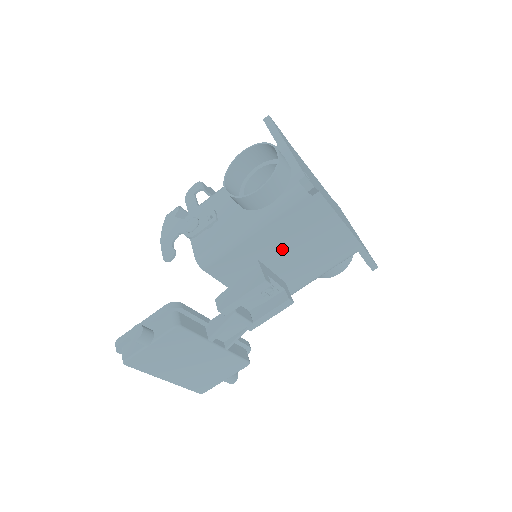
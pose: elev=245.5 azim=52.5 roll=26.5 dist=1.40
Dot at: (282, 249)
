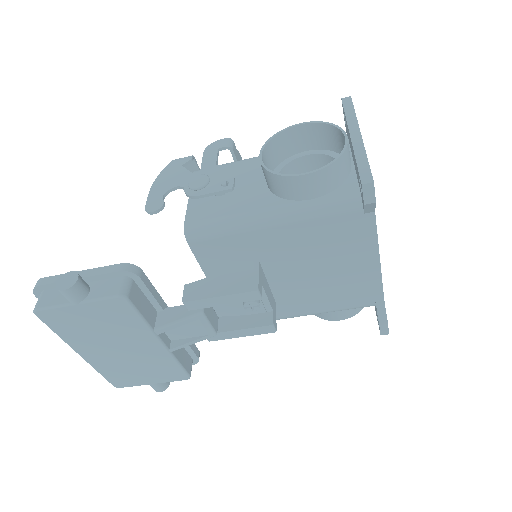
Dot at: (293, 262)
